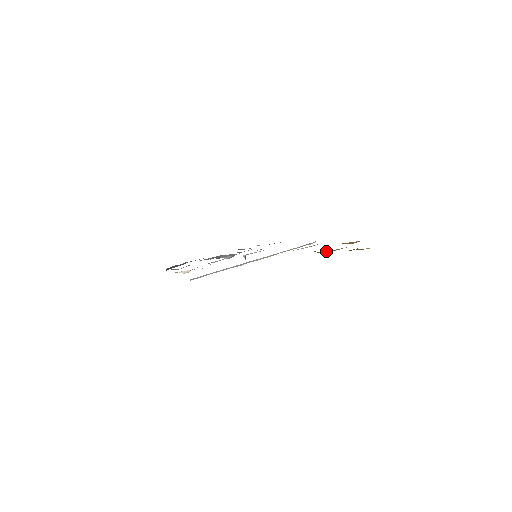
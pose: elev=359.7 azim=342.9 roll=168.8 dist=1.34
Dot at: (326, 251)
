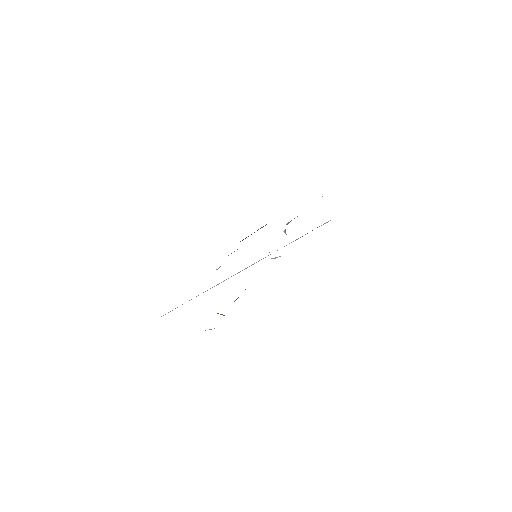
Dot at: occluded
